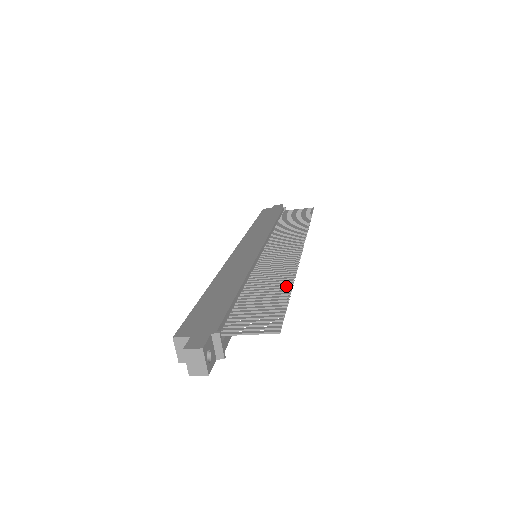
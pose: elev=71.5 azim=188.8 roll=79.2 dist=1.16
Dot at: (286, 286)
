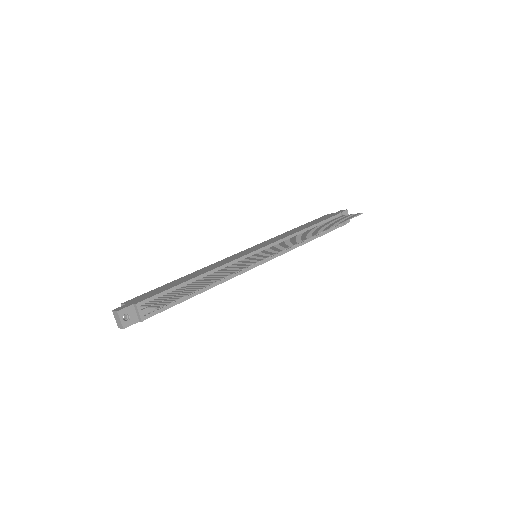
Dot at: (217, 280)
